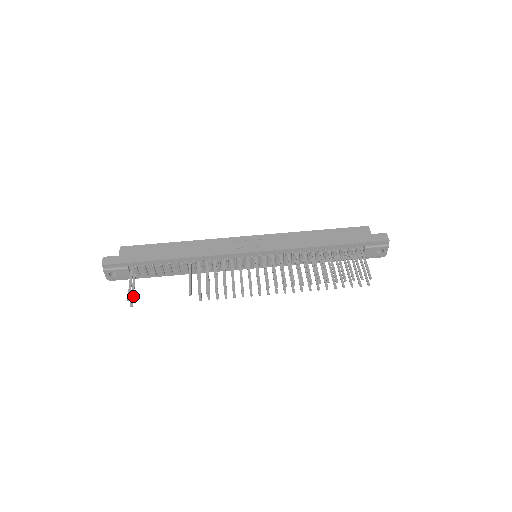
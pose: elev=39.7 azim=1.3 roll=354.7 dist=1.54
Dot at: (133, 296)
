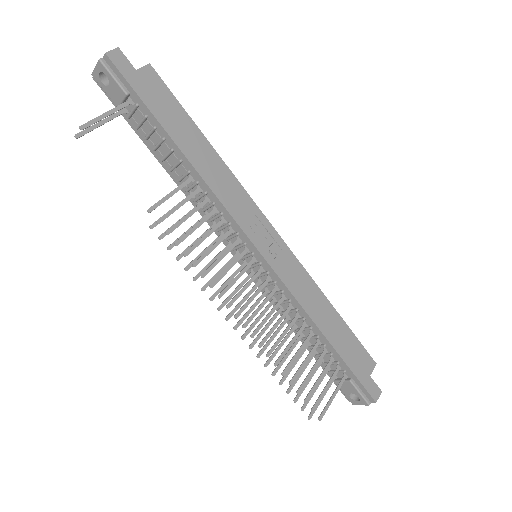
Dot at: (93, 129)
